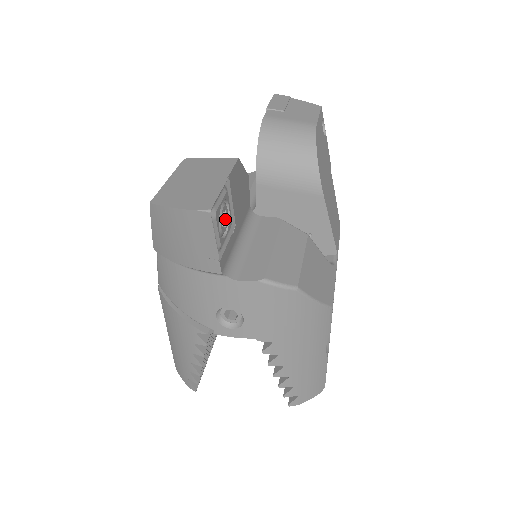
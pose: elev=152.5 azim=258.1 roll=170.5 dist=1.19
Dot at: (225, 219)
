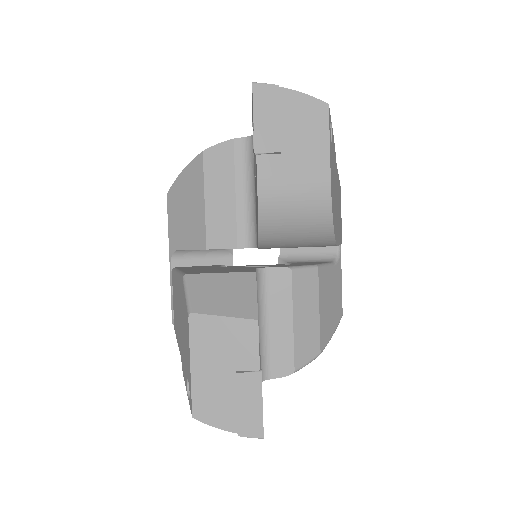
Dot at: occluded
